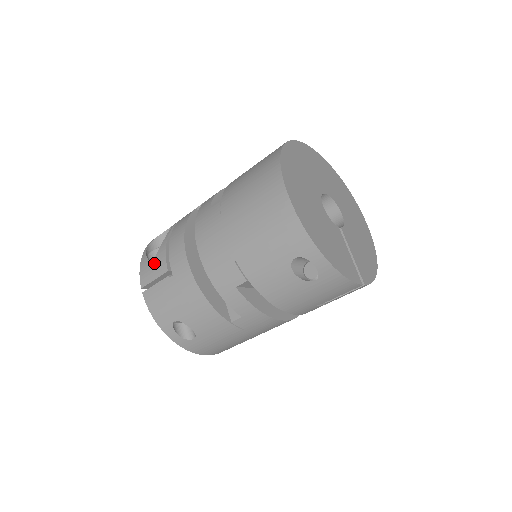
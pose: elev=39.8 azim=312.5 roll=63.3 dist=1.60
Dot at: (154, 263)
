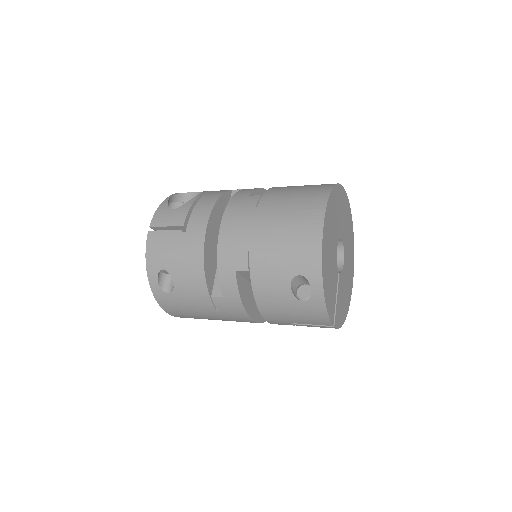
Dot at: (173, 213)
